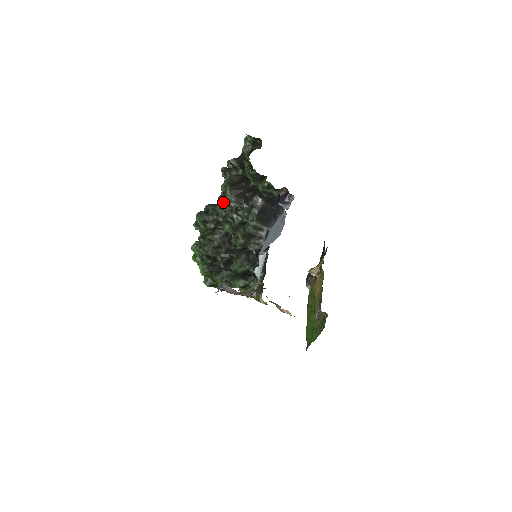
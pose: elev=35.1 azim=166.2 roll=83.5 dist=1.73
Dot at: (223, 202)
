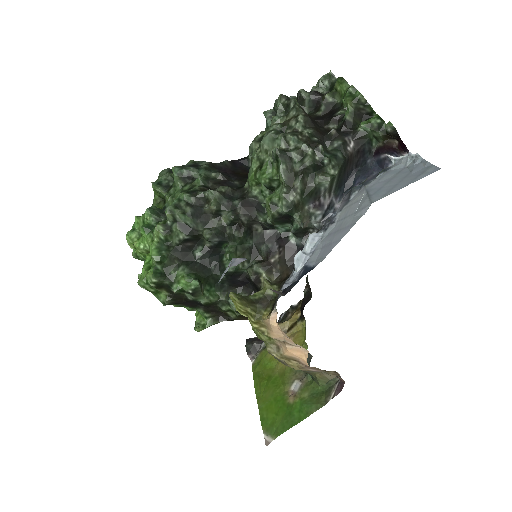
Dot at: (282, 132)
